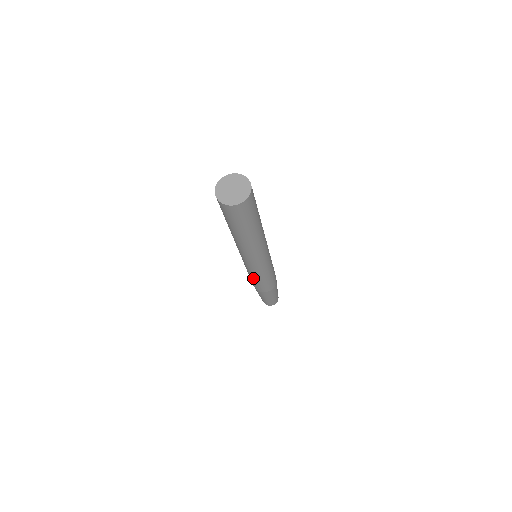
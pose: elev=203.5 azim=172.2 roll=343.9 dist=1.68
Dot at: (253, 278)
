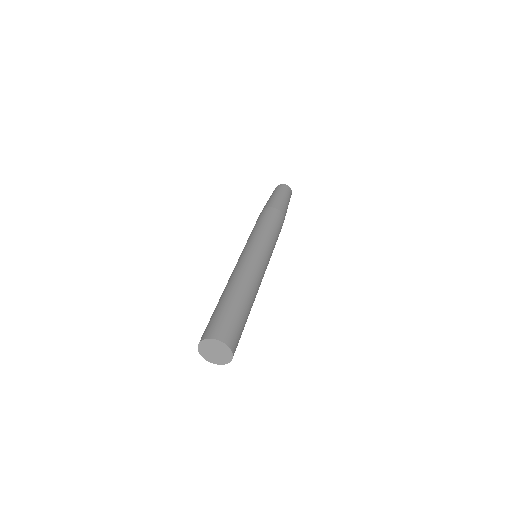
Dot at: occluded
